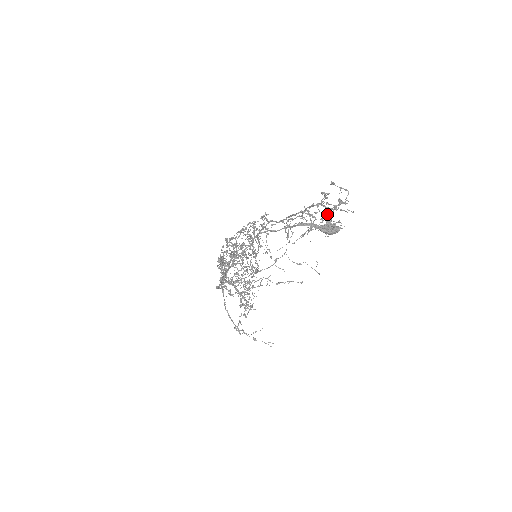
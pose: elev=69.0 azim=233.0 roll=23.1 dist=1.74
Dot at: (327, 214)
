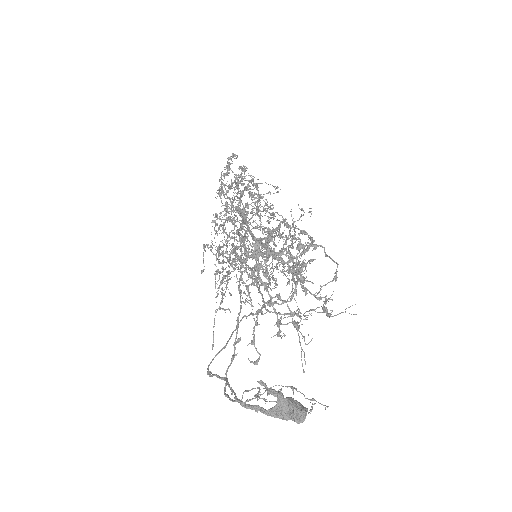
Dot at: (268, 390)
